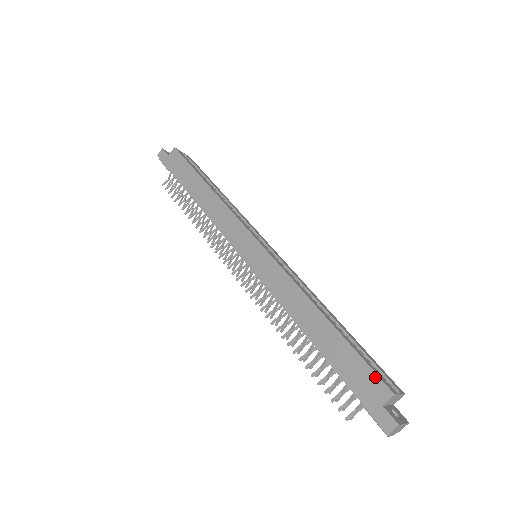
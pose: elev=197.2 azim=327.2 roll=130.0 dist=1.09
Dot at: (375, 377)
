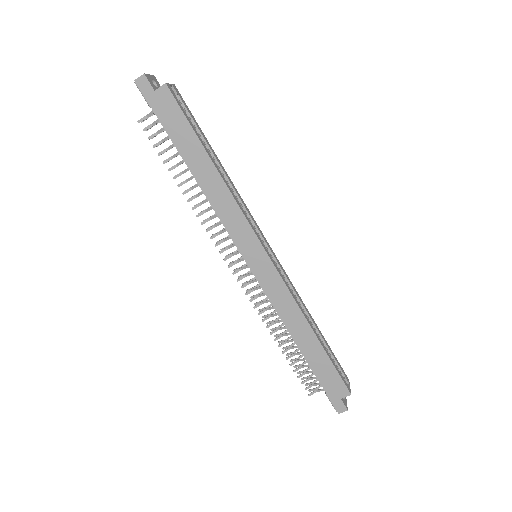
Dot at: (342, 383)
